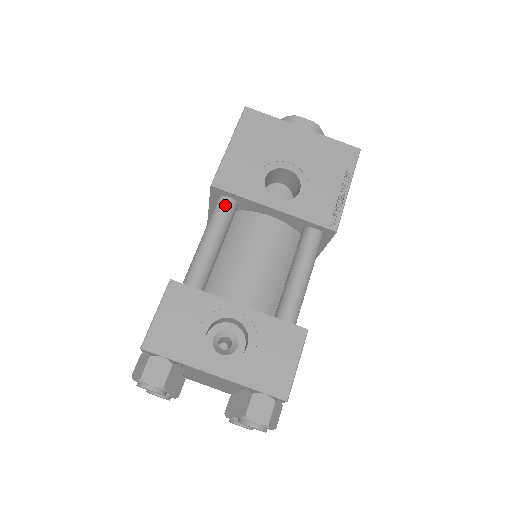
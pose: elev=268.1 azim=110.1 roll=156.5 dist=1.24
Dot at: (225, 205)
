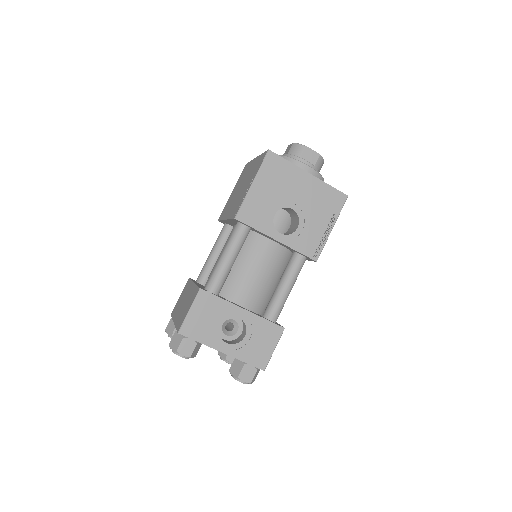
Dot at: (242, 232)
